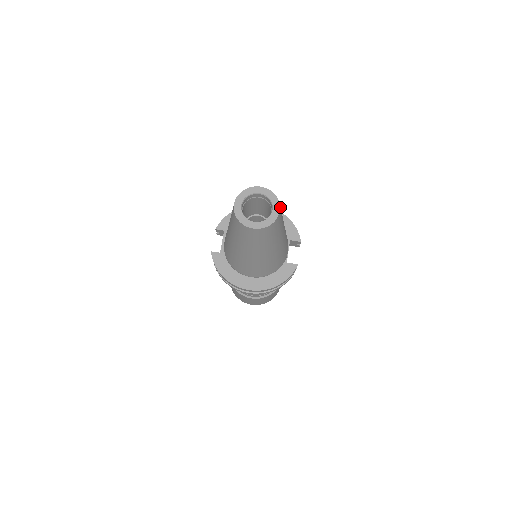
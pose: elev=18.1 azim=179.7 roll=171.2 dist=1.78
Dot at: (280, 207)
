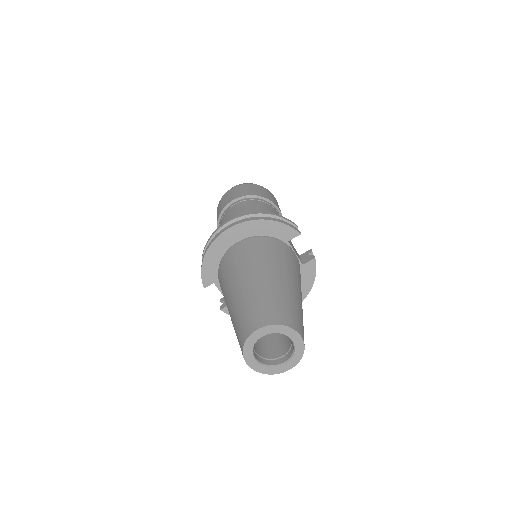
Dot at: (295, 325)
